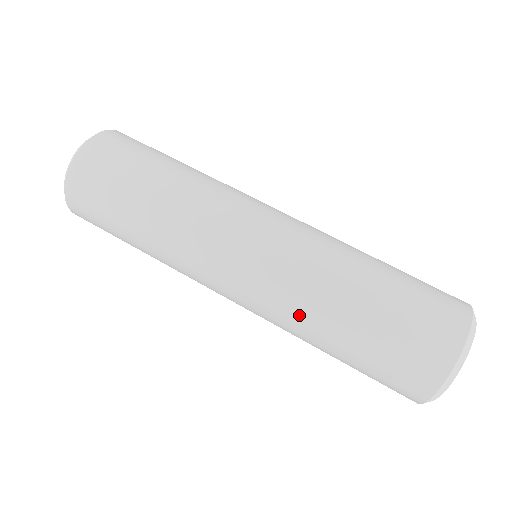
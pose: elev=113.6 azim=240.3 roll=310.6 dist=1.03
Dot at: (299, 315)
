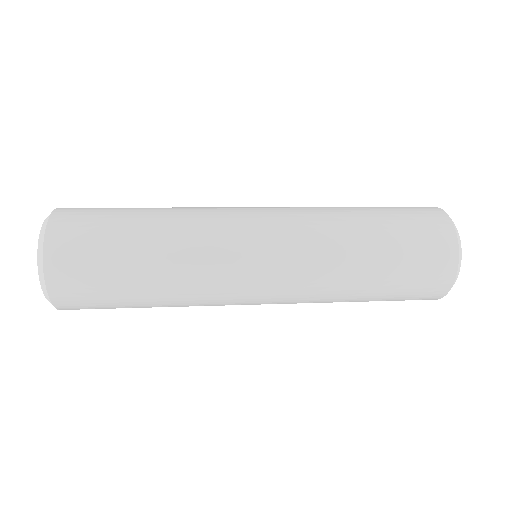
Dot at: (332, 246)
